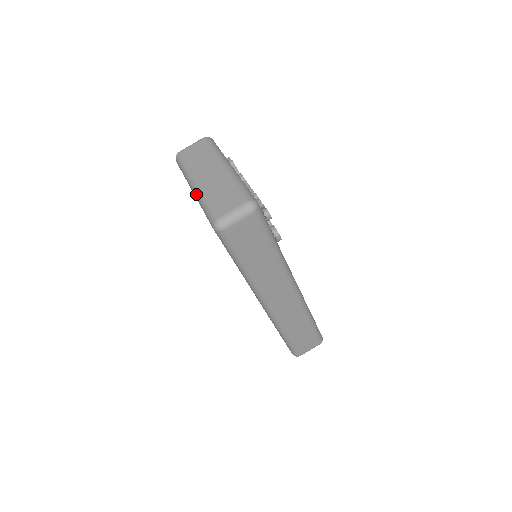
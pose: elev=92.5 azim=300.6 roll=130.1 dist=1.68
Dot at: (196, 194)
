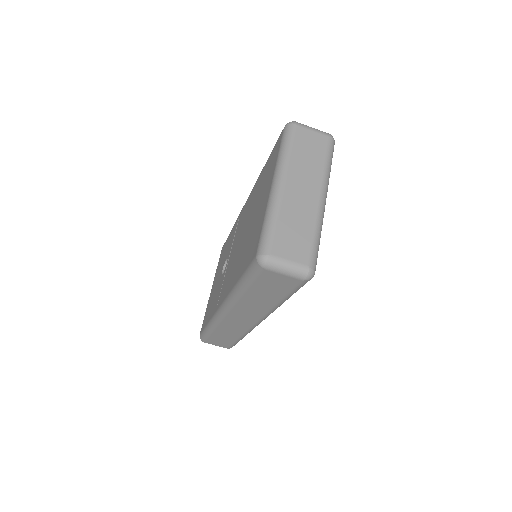
Dot at: (273, 196)
